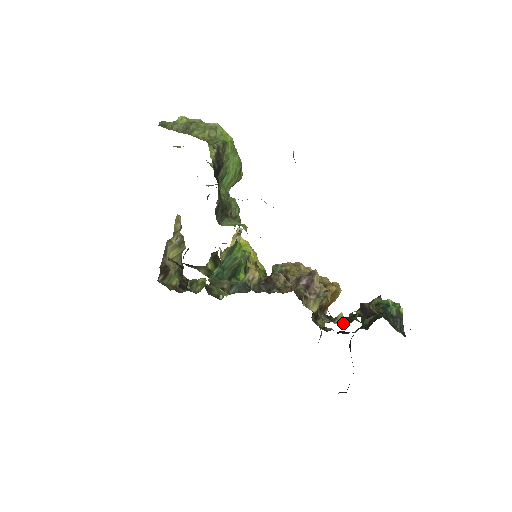
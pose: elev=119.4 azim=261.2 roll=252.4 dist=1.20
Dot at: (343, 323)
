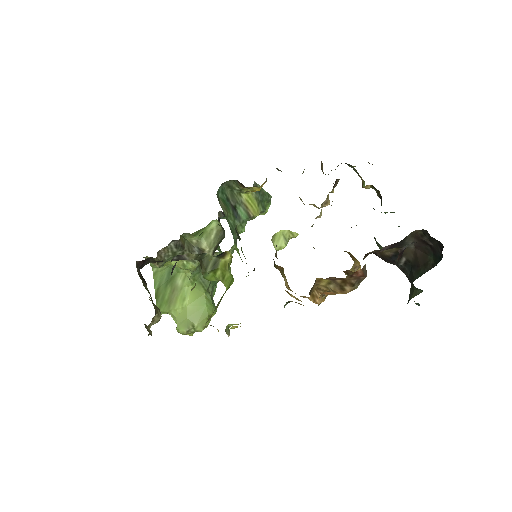
Dot at: occluded
